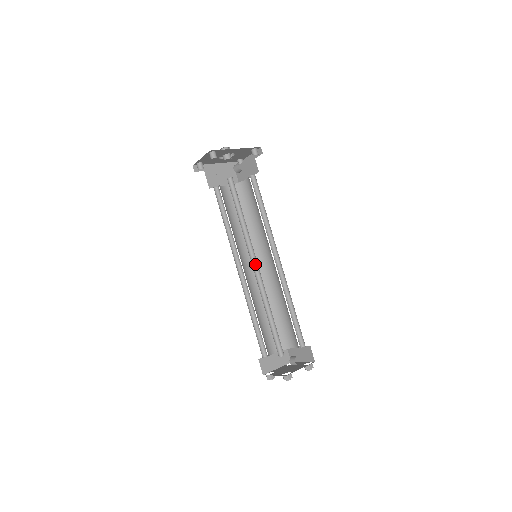
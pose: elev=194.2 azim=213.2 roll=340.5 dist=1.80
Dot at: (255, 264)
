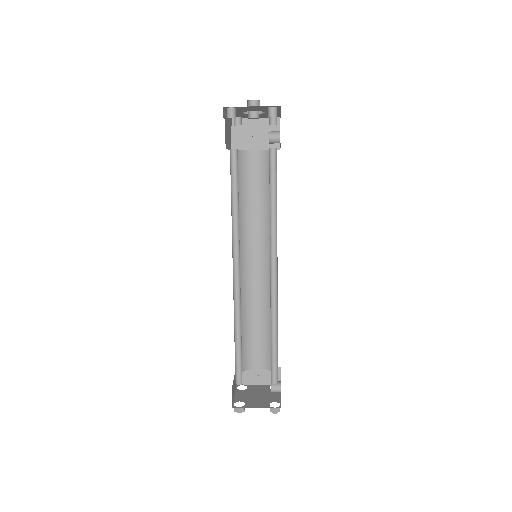
Dot at: (271, 270)
